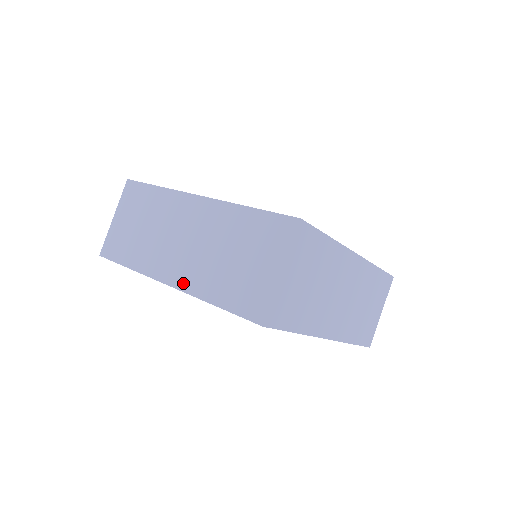
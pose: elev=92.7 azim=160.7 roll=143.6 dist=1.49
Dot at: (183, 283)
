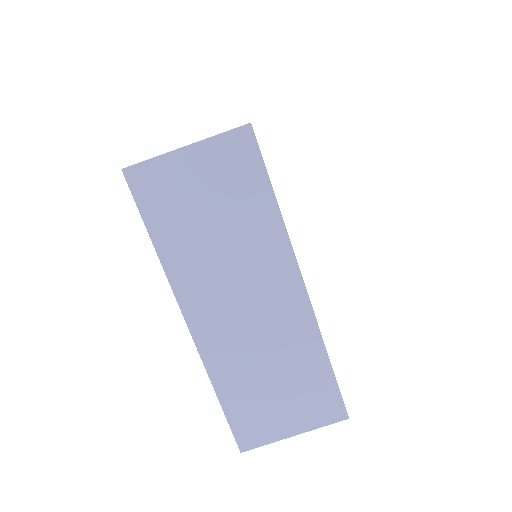
Dot at: (206, 344)
